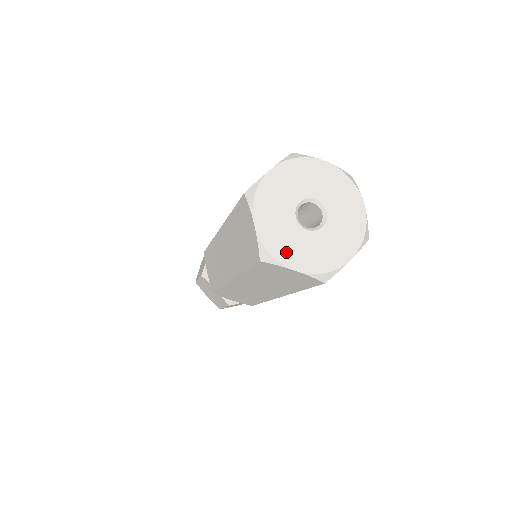
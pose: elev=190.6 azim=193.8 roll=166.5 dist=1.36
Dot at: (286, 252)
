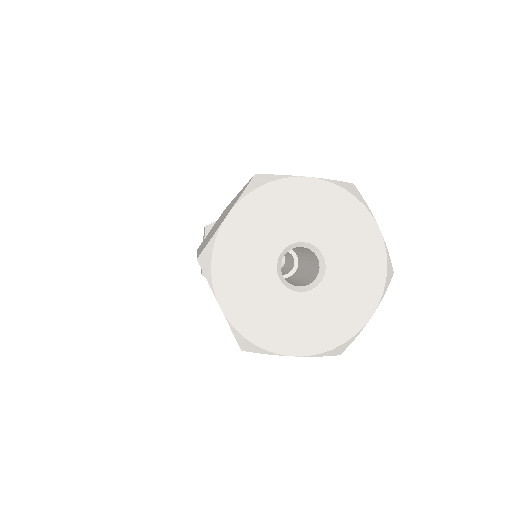
Dot at: (275, 334)
